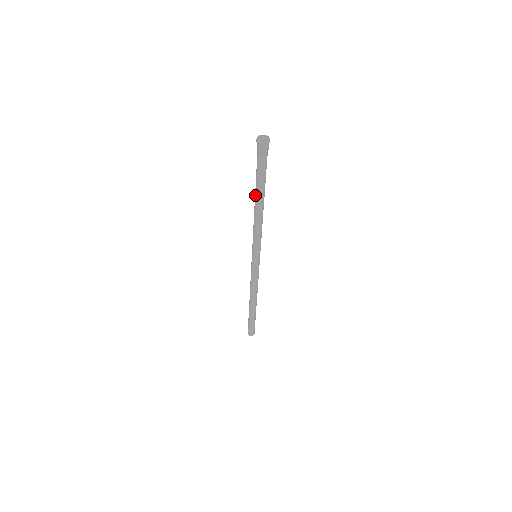
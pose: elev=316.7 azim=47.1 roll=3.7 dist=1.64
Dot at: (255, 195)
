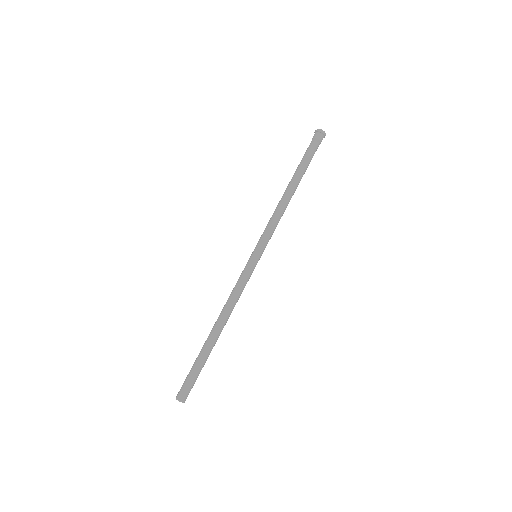
Dot at: (294, 179)
